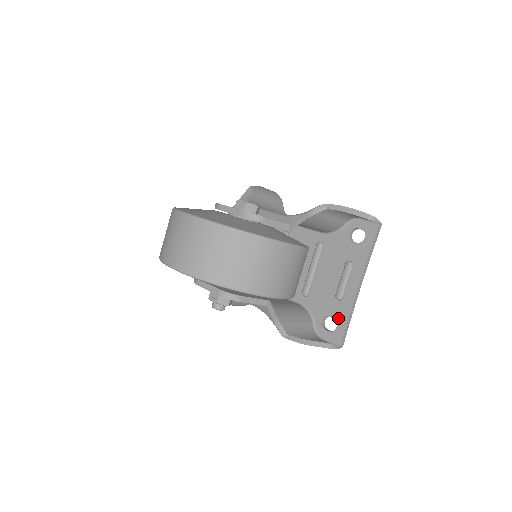
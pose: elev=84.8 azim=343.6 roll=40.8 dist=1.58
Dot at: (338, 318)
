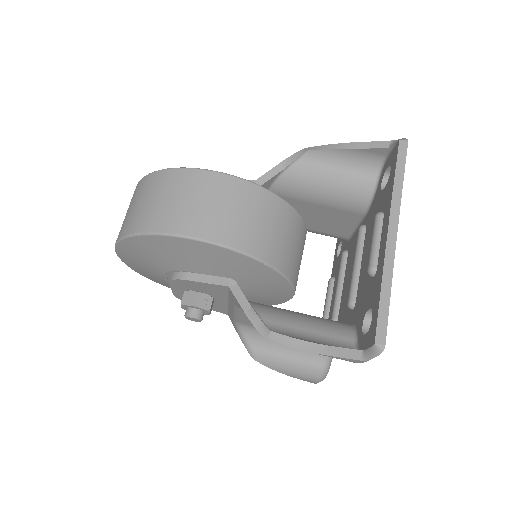
Dot at: (373, 302)
